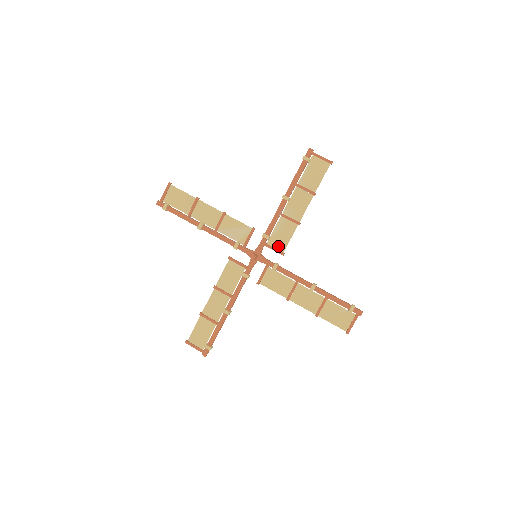
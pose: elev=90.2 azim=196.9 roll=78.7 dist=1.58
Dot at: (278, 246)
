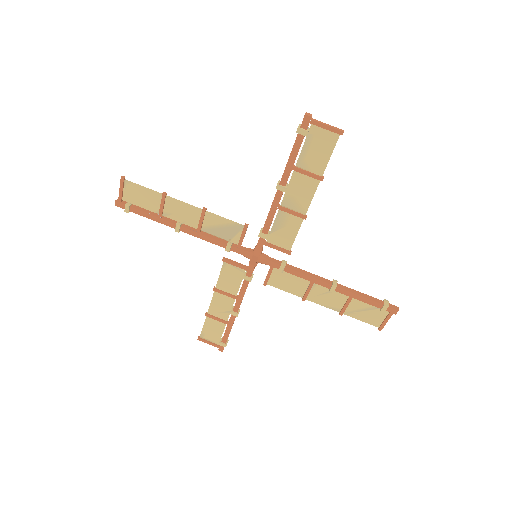
Dot at: (282, 244)
